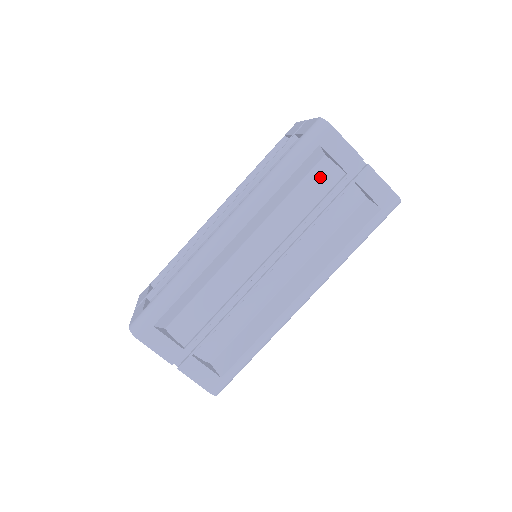
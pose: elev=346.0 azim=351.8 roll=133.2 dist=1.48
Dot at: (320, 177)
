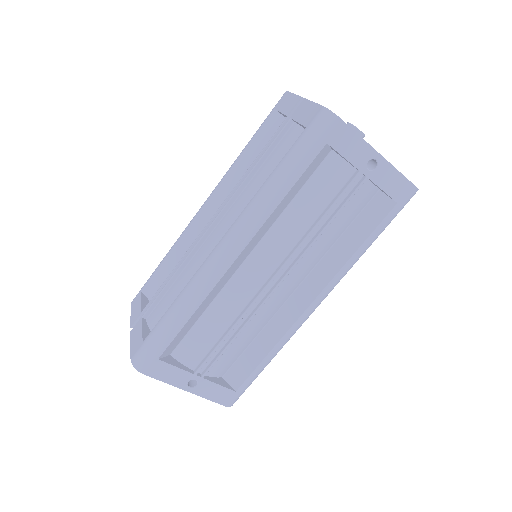
Dot at: occluded
